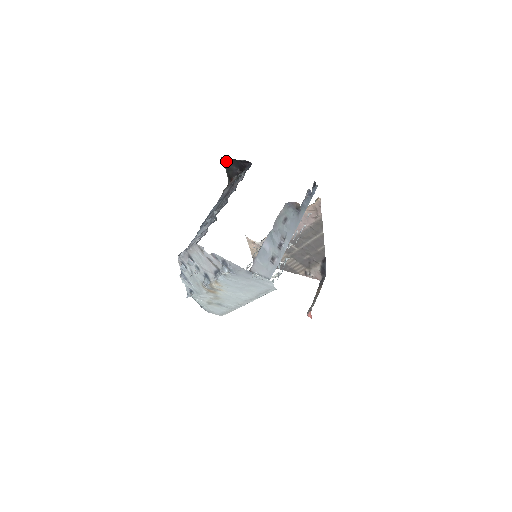
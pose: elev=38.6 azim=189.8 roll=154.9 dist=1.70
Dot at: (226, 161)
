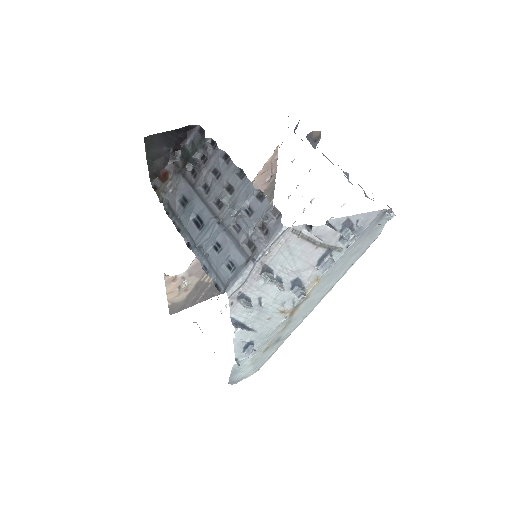
Dot at: (151, 143)
